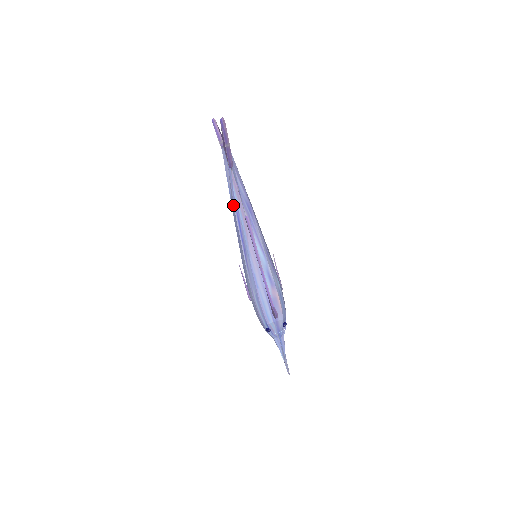
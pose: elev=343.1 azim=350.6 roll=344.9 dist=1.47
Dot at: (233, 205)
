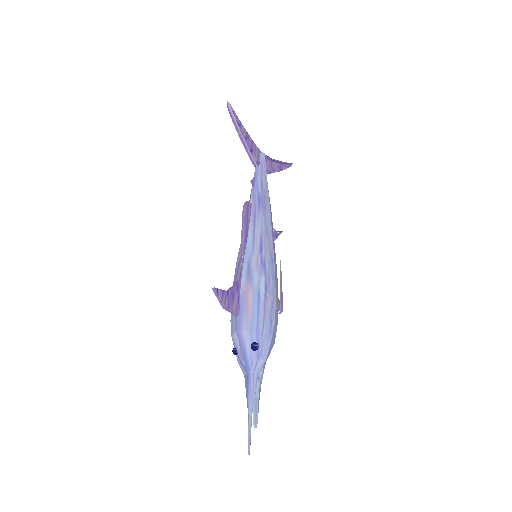
Dot at: occluded
